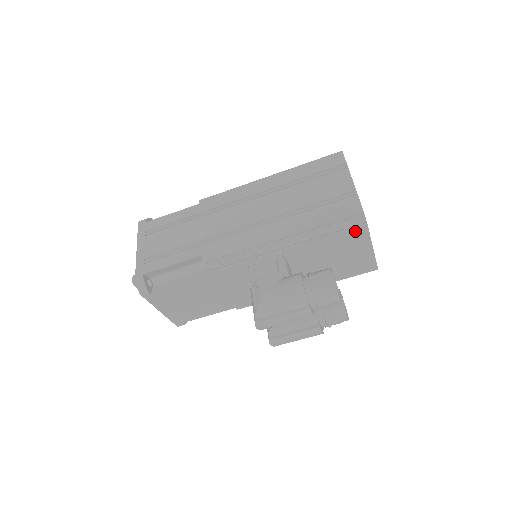
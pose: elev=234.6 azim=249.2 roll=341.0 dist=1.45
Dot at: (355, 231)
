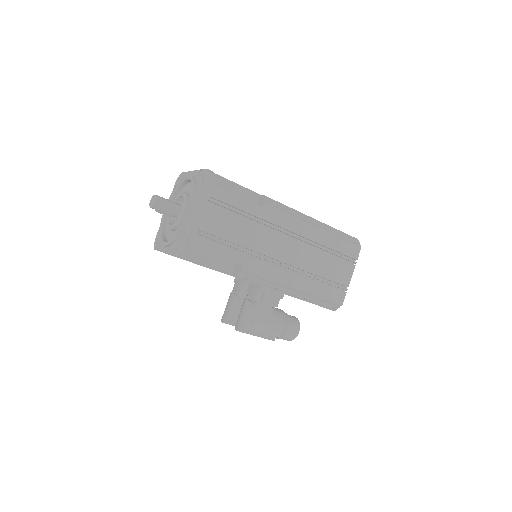
Dot at: (326, 308)
